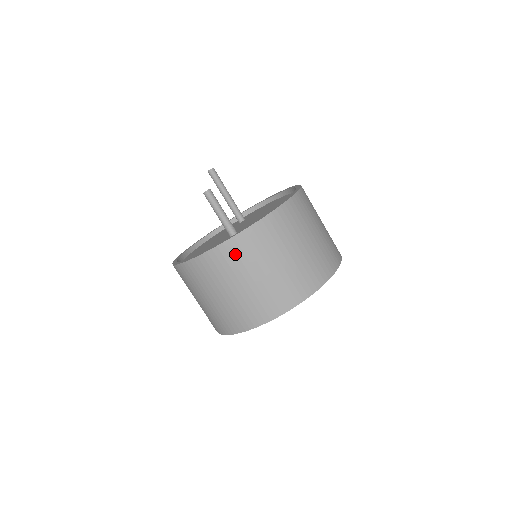
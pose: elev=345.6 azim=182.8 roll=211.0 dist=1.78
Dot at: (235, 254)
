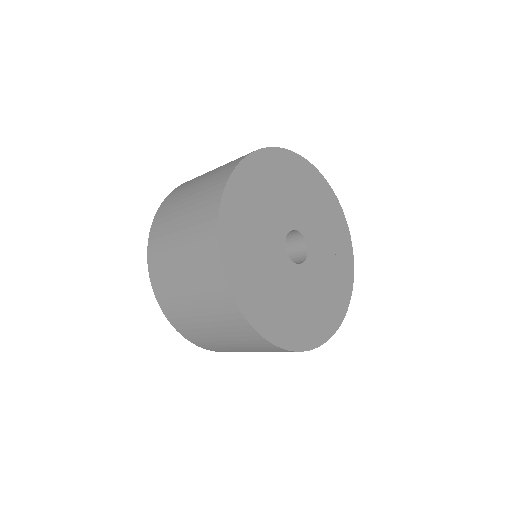
Dot at: (158, 247)
